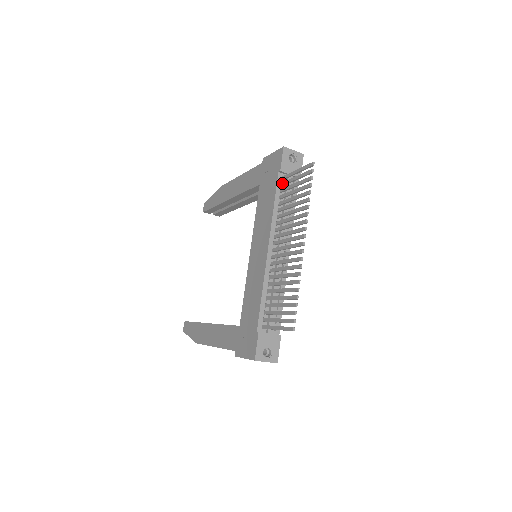
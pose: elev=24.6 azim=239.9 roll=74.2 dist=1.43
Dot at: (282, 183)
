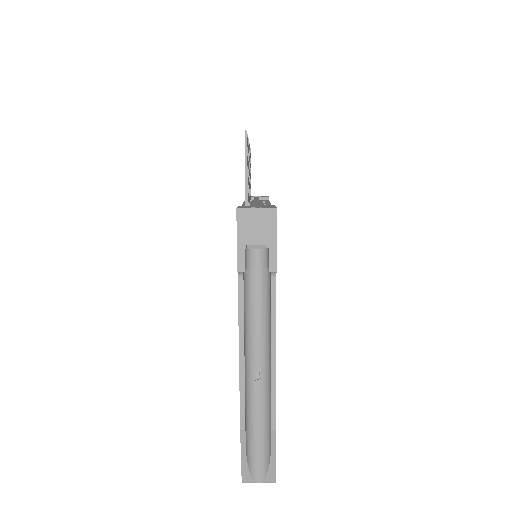
Dot at: occluded
